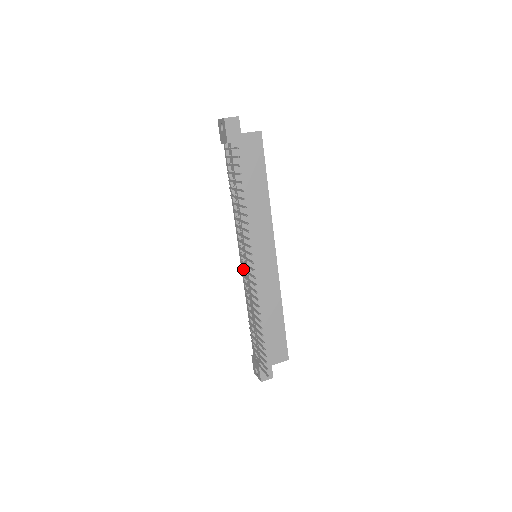
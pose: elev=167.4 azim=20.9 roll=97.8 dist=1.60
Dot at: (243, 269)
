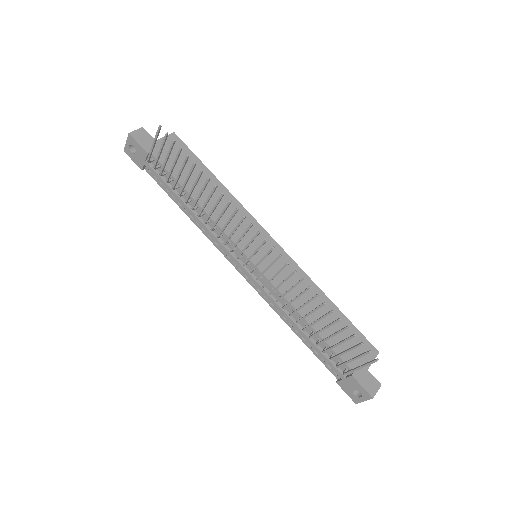
Dot at: (253, 267)
